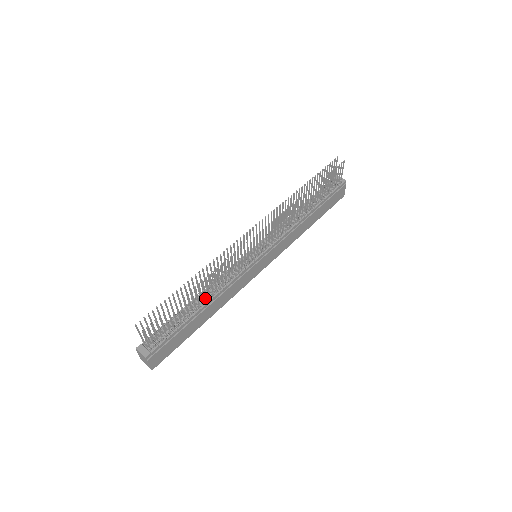
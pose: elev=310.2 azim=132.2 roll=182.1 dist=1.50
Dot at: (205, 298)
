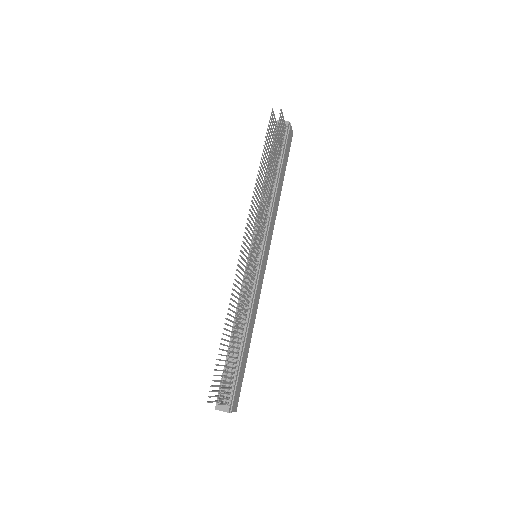
Dot at: (241, 330)
